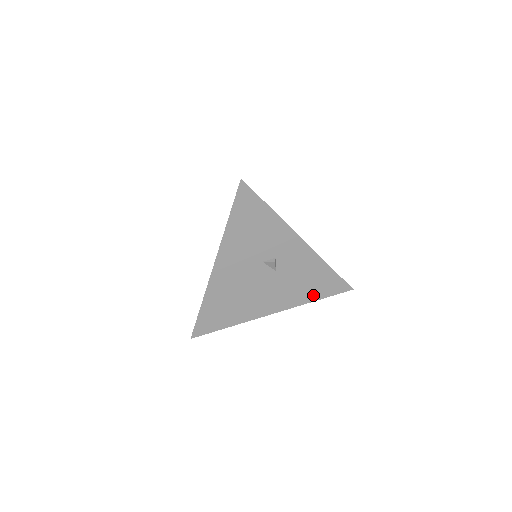
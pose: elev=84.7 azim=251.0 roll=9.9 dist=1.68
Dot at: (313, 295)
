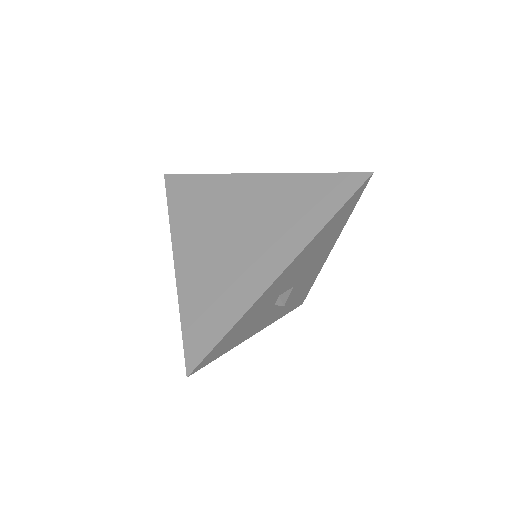
Dot at: occluded
